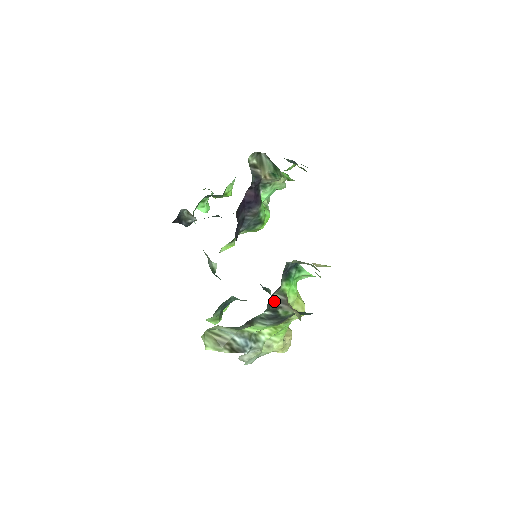
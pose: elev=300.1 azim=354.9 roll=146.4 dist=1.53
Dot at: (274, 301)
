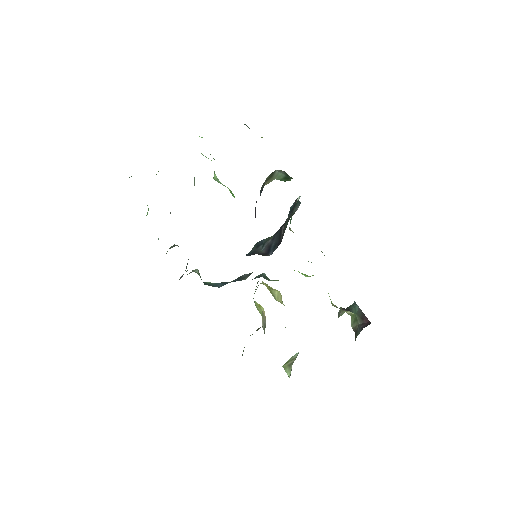
Dot at: occluded
